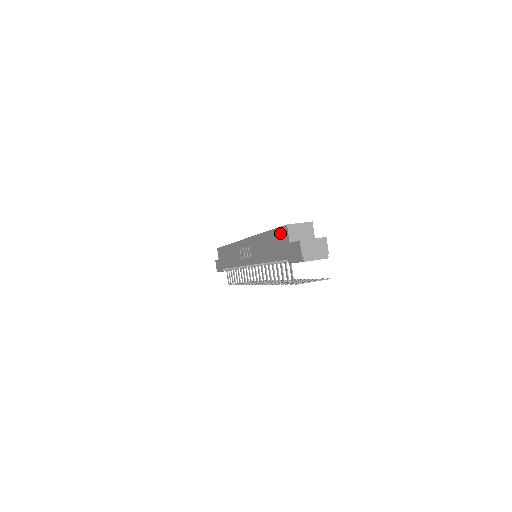
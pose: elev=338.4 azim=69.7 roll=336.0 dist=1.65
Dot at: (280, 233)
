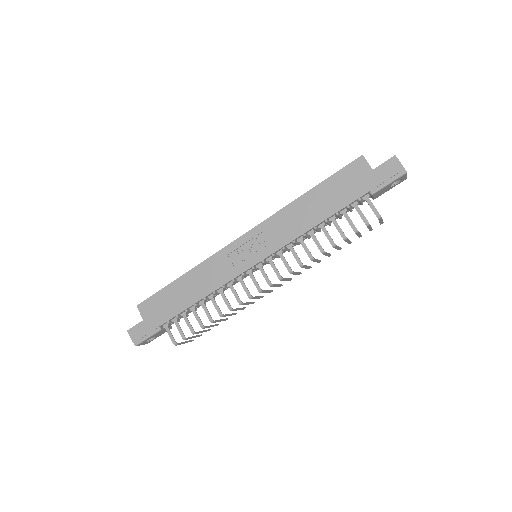
Dot at: (348, 171)
